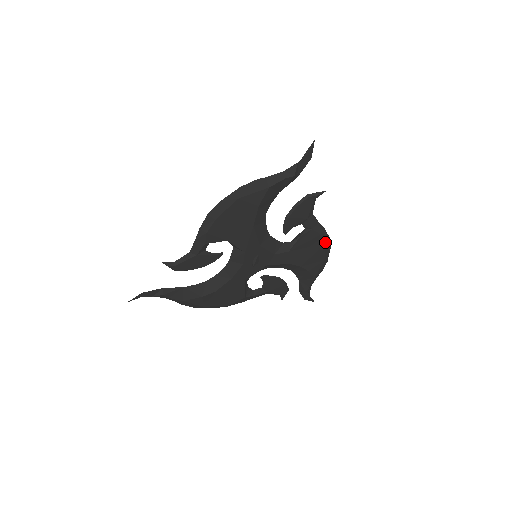
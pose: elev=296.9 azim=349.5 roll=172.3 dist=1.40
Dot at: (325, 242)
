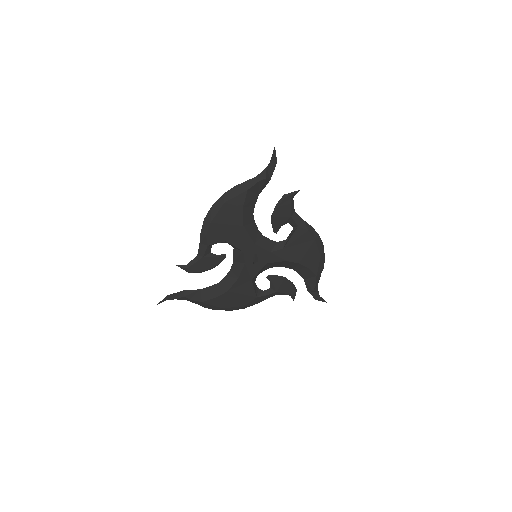
Dot at: (315, 238)
